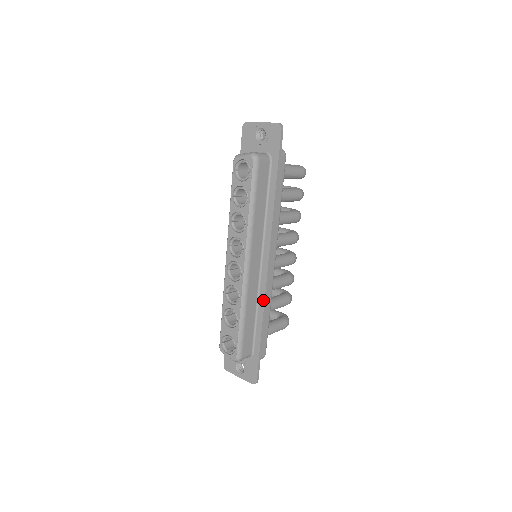
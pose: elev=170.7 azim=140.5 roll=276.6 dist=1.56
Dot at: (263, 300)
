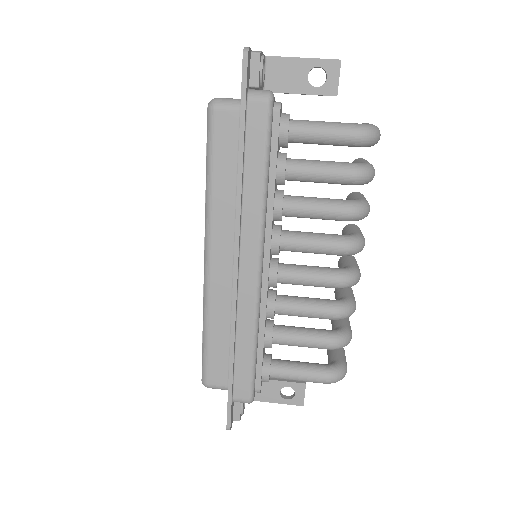
Dot at: (231, 318)
